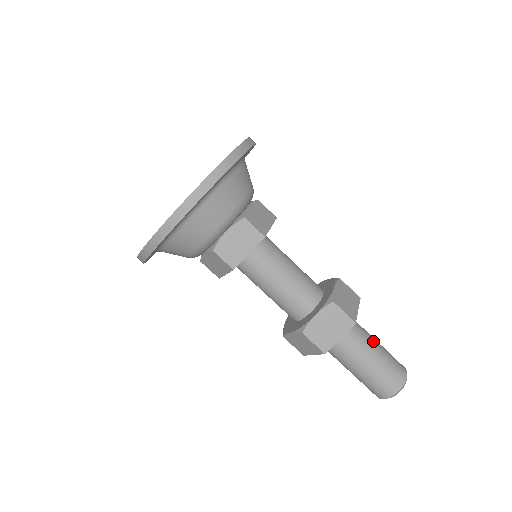
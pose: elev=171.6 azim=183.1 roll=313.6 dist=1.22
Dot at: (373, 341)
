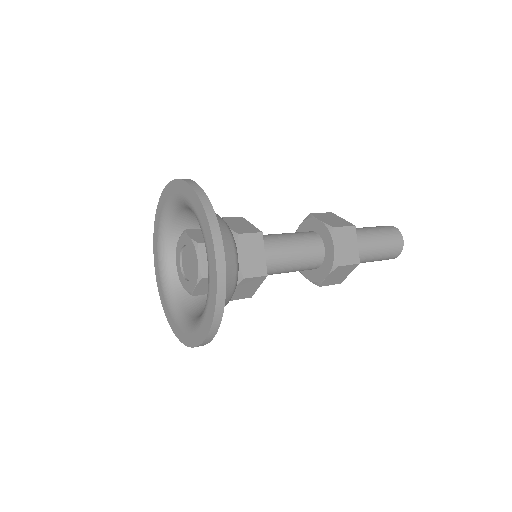
Dot at: (373, 243)
